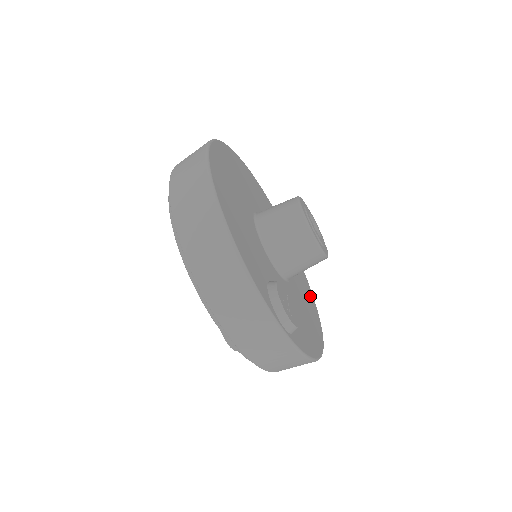
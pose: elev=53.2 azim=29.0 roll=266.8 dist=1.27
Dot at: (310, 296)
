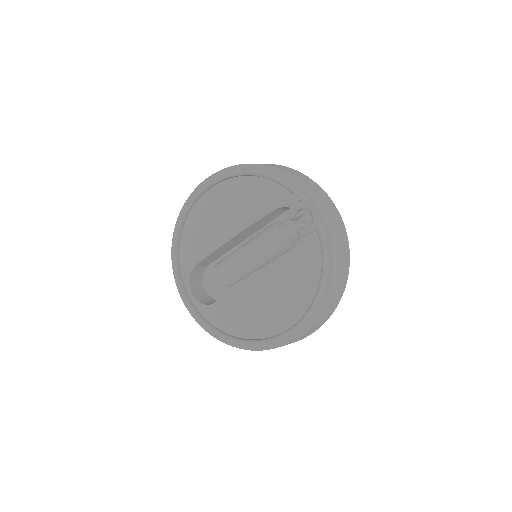
Dot at: occluded
